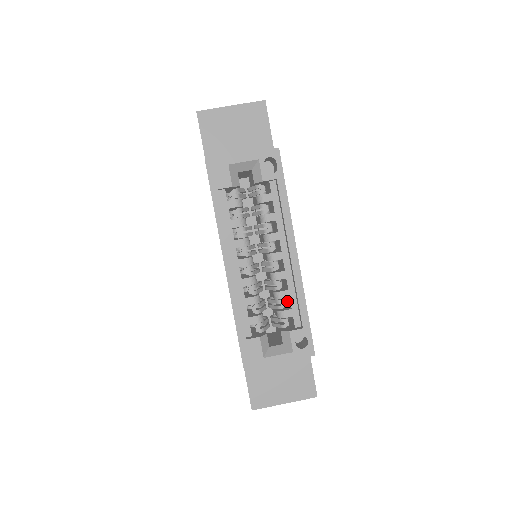
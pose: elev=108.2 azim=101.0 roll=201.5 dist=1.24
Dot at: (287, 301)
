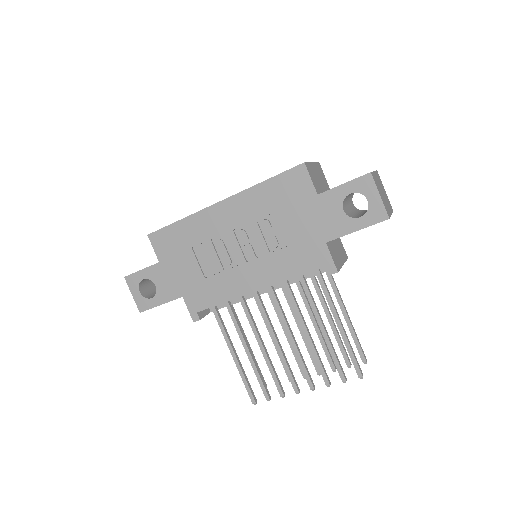
Dot at: occluded
